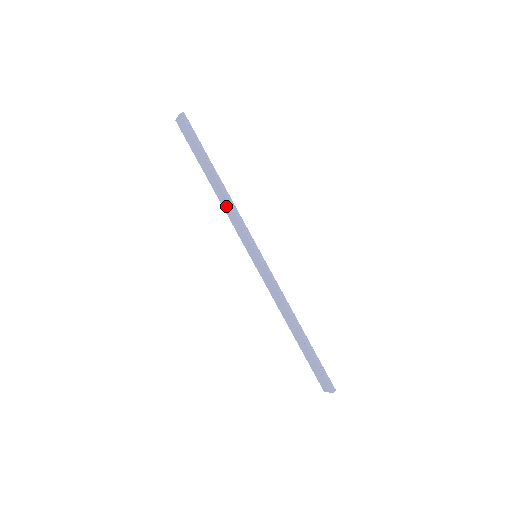
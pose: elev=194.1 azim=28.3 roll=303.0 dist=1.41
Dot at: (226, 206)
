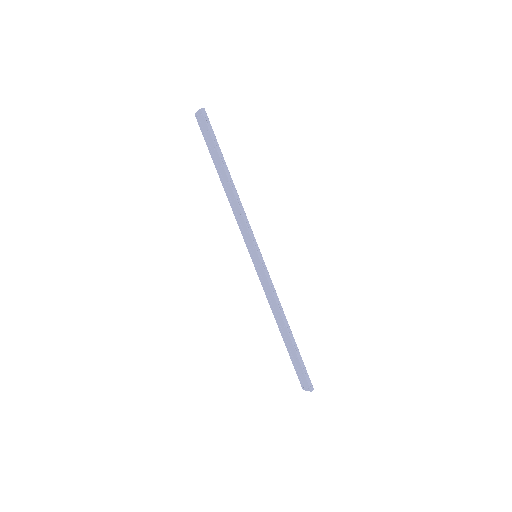
Dot at: (233, 205)
